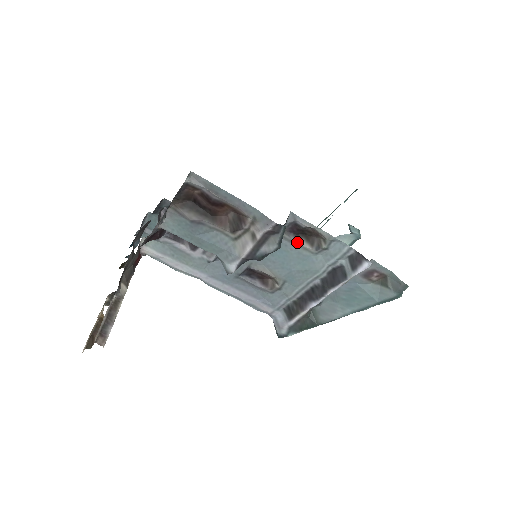
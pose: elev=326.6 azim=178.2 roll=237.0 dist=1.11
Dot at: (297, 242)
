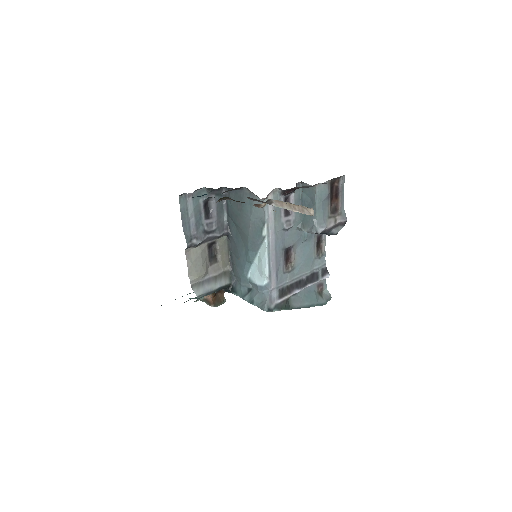
Dot at: (316, 246)
